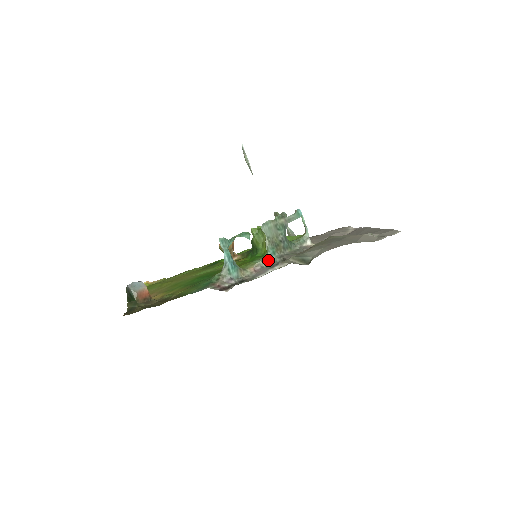
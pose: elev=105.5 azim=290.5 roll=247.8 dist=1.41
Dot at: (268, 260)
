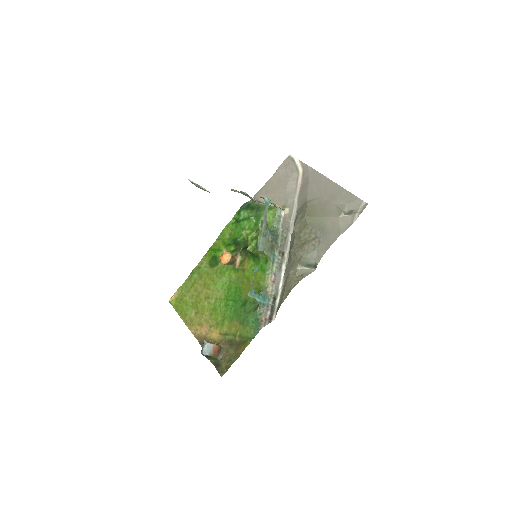
Dot at: (273, 263)
